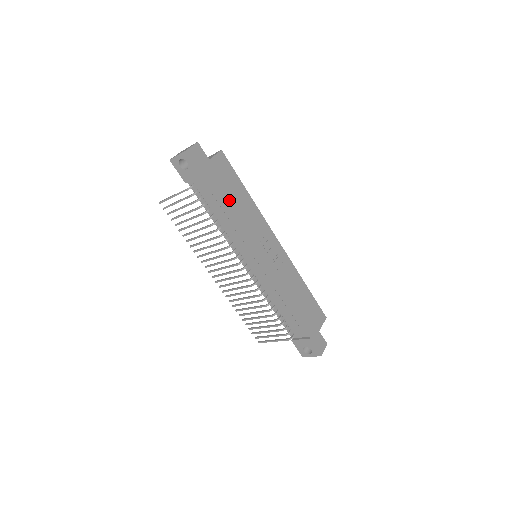
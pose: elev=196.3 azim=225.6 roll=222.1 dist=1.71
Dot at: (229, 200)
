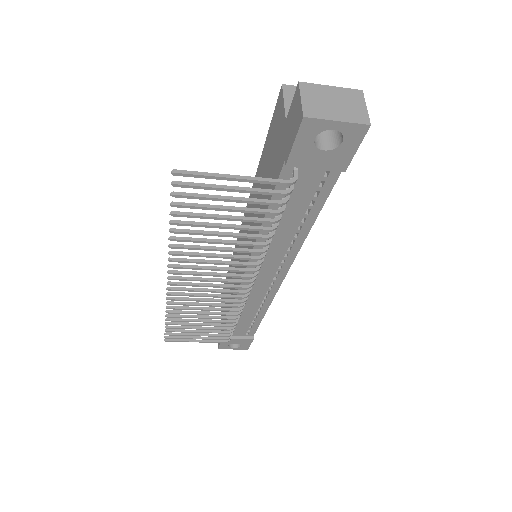
Dot at: occluded
